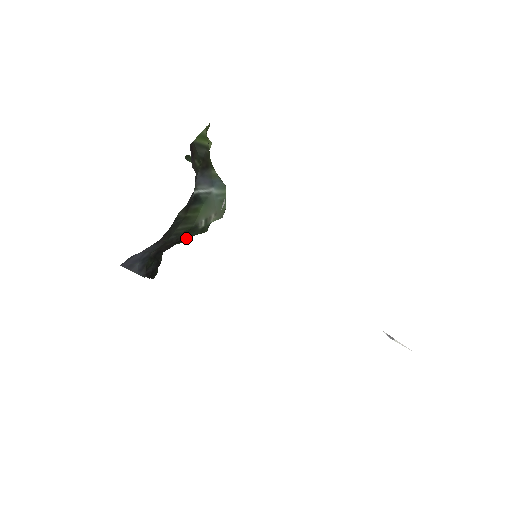
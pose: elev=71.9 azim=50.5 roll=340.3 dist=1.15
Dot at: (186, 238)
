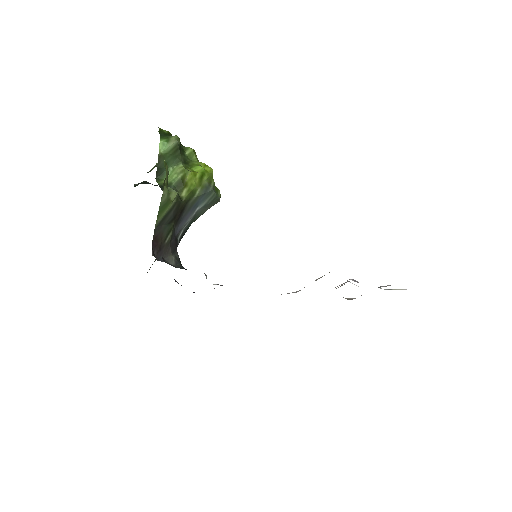
Dot at: occluded
